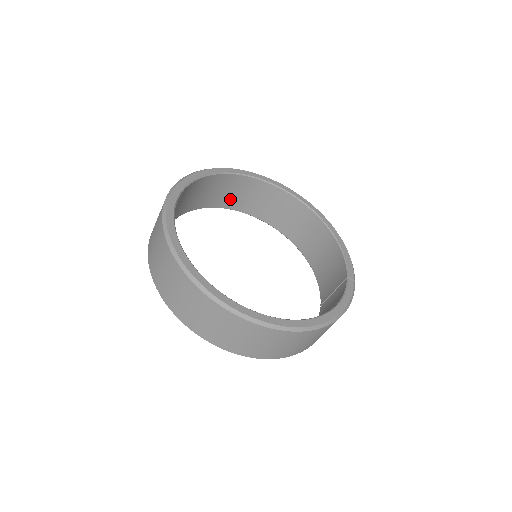
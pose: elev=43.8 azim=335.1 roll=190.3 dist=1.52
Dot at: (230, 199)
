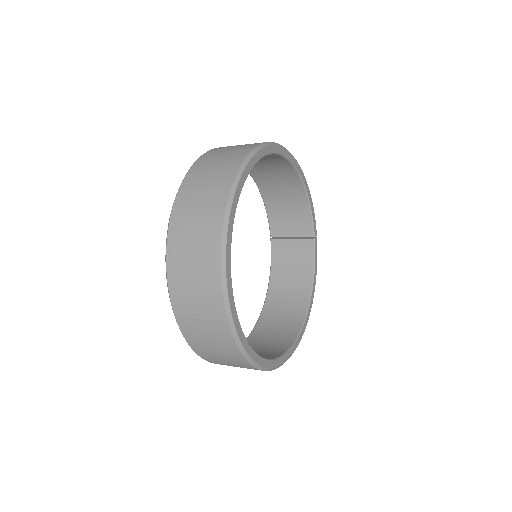
Dot at: occluded
